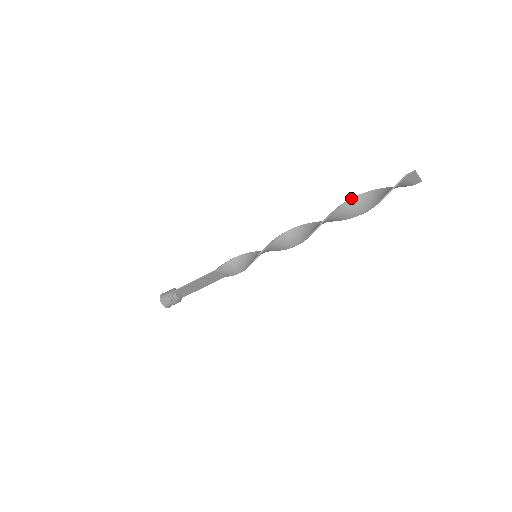
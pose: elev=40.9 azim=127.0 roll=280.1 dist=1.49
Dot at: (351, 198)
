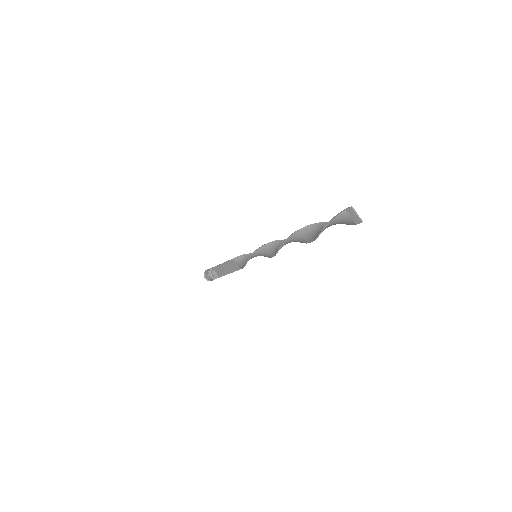
Dot at: (315, 223)
